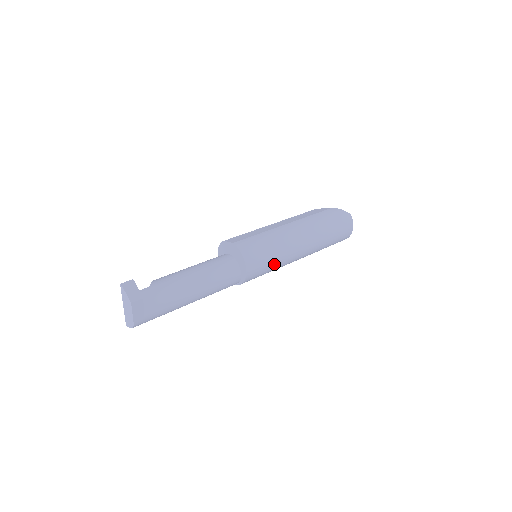
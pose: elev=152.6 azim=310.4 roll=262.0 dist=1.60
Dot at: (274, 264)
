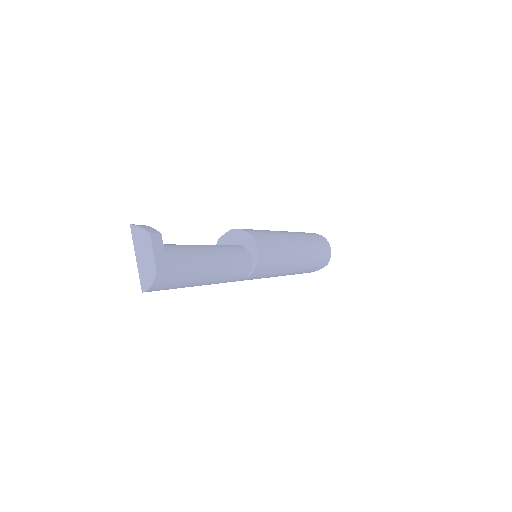
Dot at: (278, 252)
